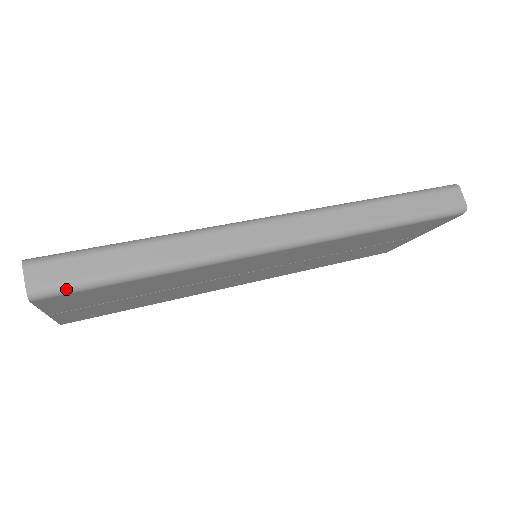
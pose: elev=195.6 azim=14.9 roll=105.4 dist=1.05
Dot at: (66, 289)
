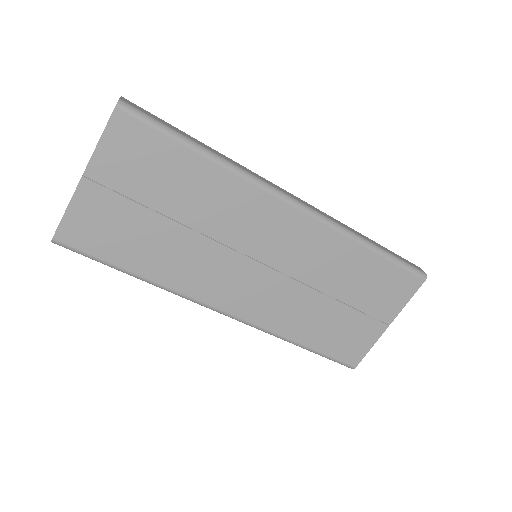
Dot at: (144, 116)
